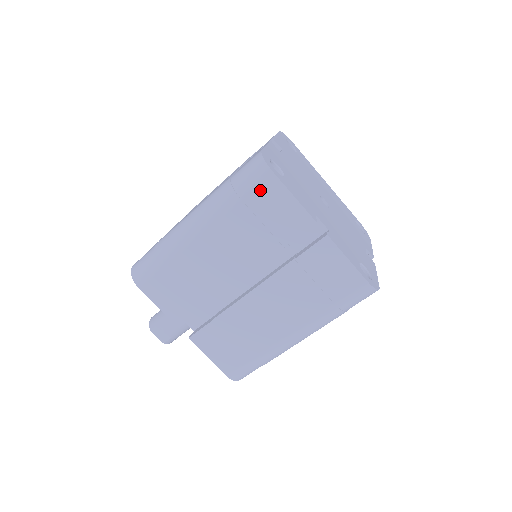
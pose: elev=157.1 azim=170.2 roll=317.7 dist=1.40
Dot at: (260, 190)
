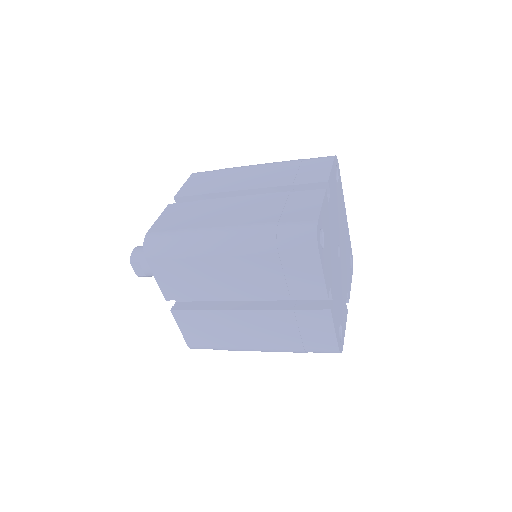
Dot at: (299, 256)
